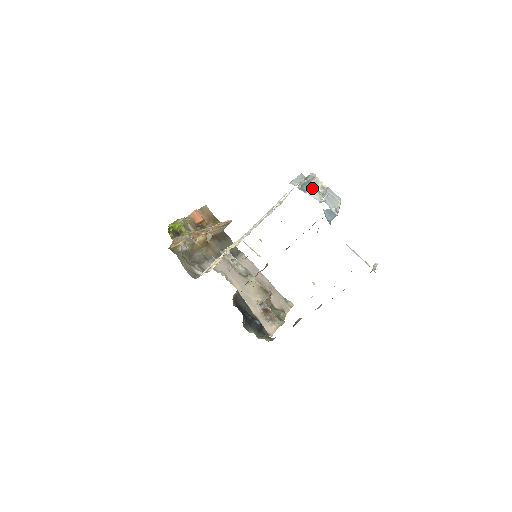
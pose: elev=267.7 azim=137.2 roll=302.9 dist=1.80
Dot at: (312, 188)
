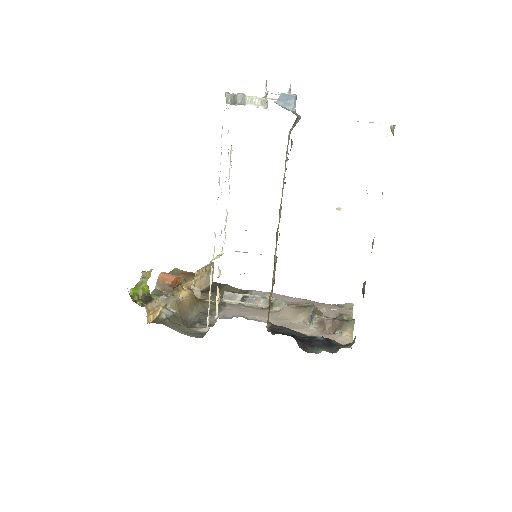
Dot at: occluded
